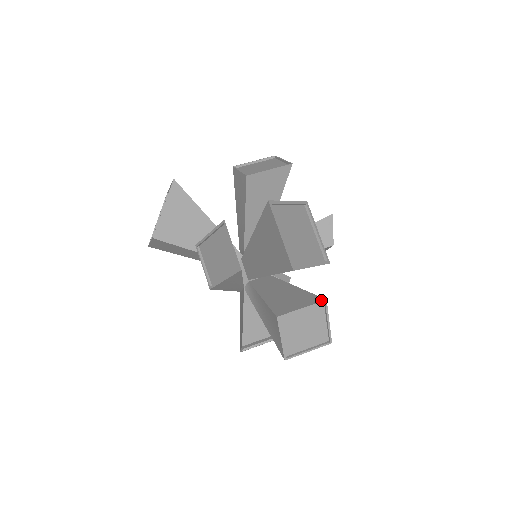
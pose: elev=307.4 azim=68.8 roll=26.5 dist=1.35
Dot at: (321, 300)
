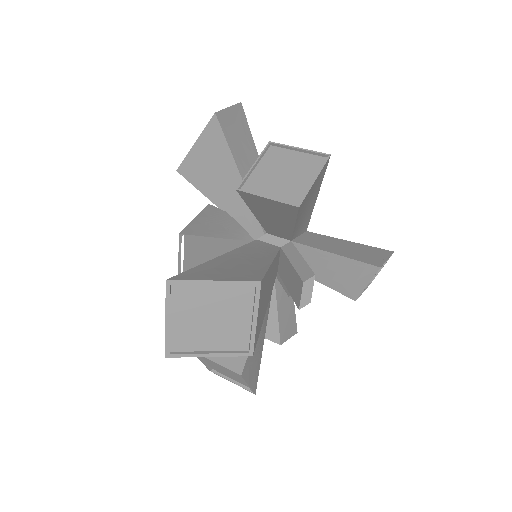
Dot at: (237, 371)
